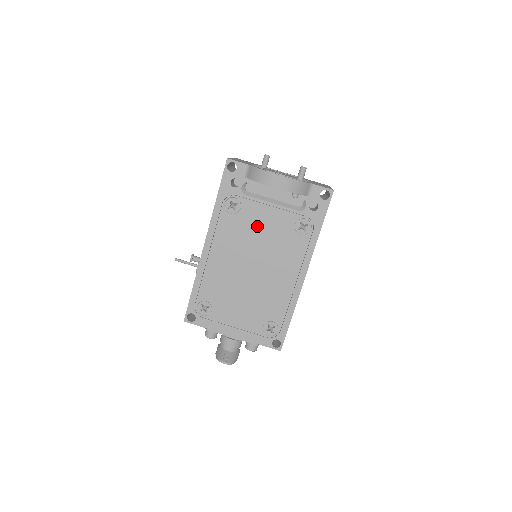
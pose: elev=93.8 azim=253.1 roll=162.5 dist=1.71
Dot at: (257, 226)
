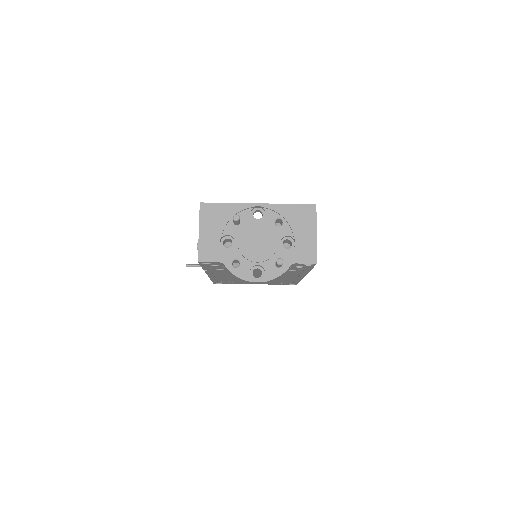
Dot at: occluded
